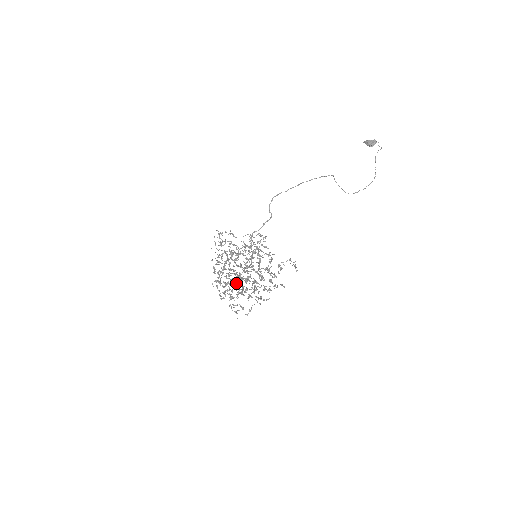
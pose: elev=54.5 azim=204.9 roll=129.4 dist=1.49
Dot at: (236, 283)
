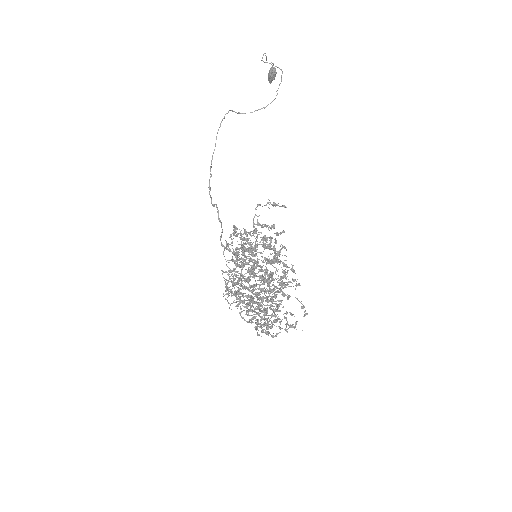
Dot at: occluded
